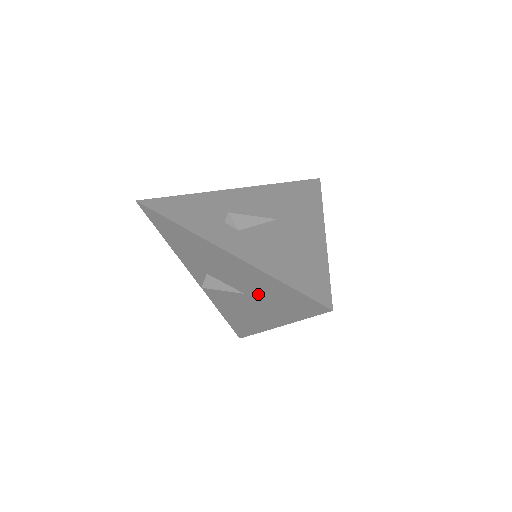
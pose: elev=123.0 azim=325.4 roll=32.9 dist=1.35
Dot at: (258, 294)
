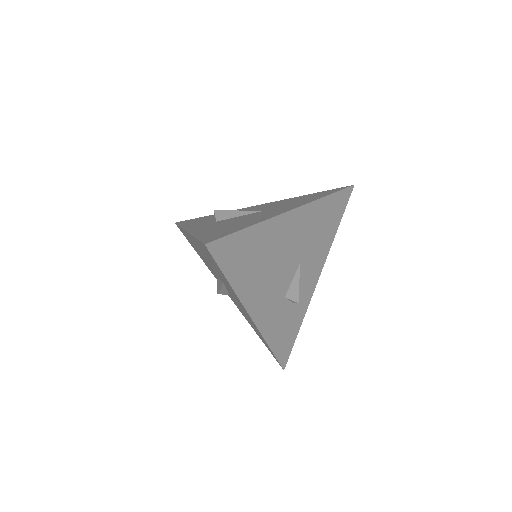
Dot at: (218, 274)
